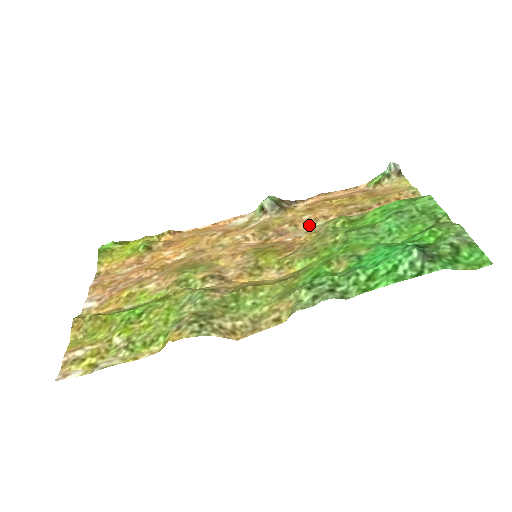
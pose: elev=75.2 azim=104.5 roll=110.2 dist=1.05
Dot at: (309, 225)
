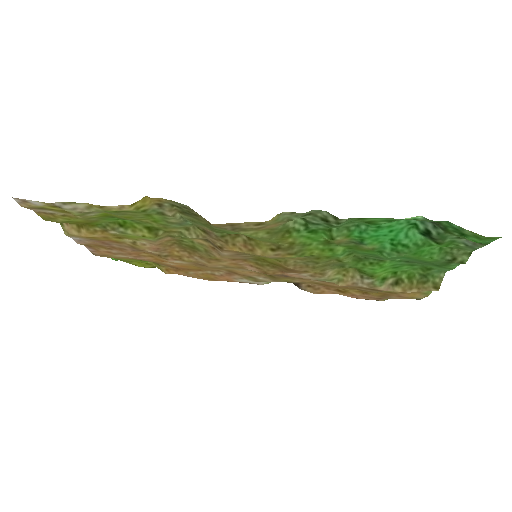
Dot at: occluded
